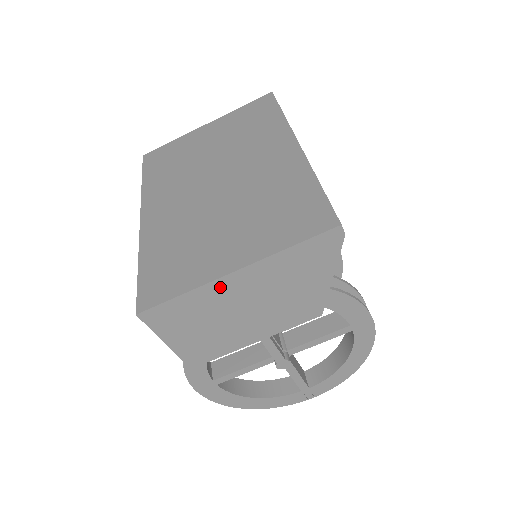
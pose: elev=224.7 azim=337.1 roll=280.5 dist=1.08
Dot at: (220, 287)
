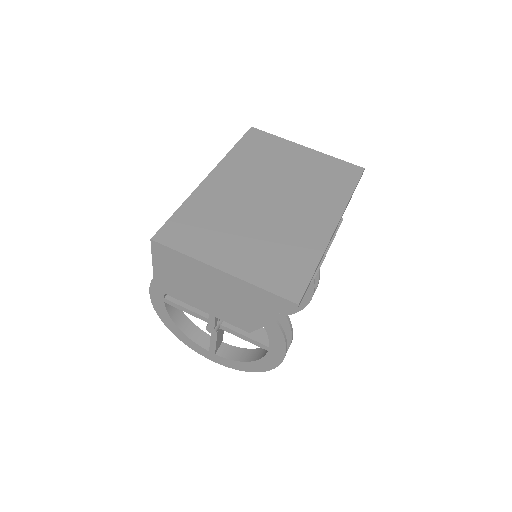
Dot at: (207, 270)
